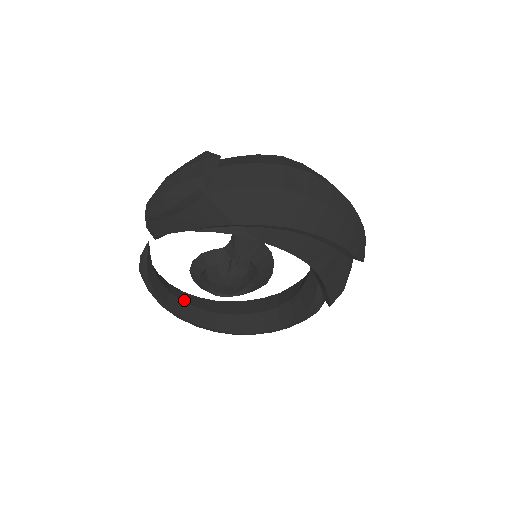
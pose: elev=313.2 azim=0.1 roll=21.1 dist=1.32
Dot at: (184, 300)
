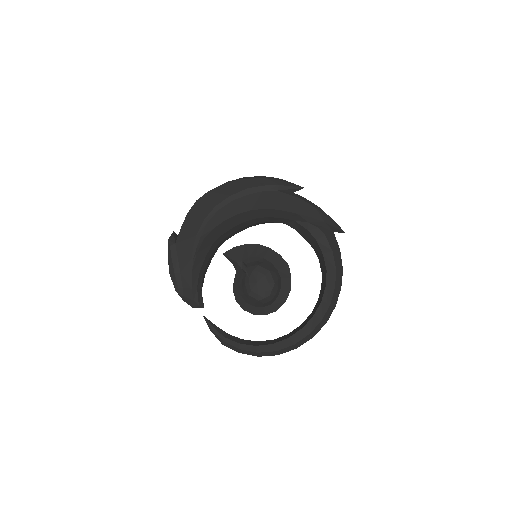
Dot at: occluded
